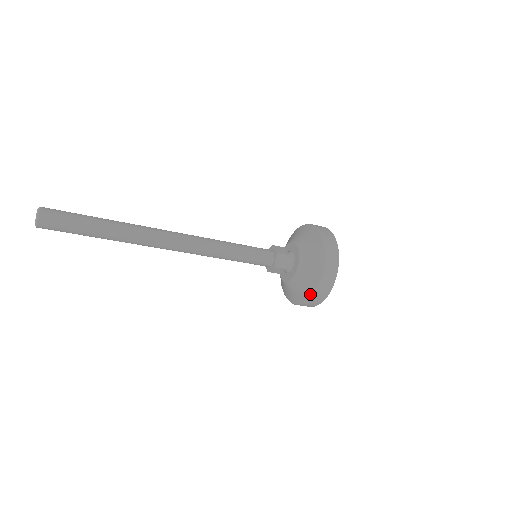
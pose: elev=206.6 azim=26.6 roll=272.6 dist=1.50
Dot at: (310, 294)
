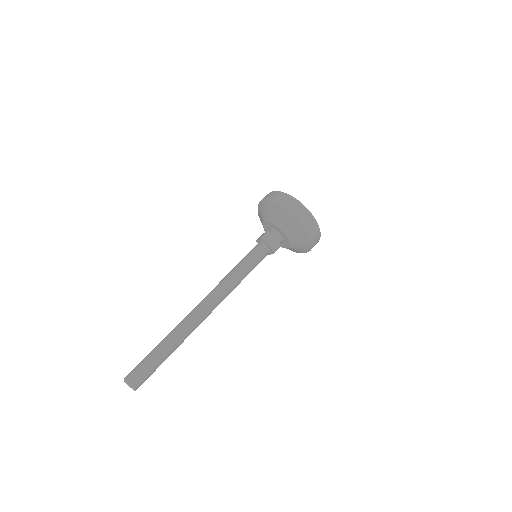
Dot at: (309, 250)
